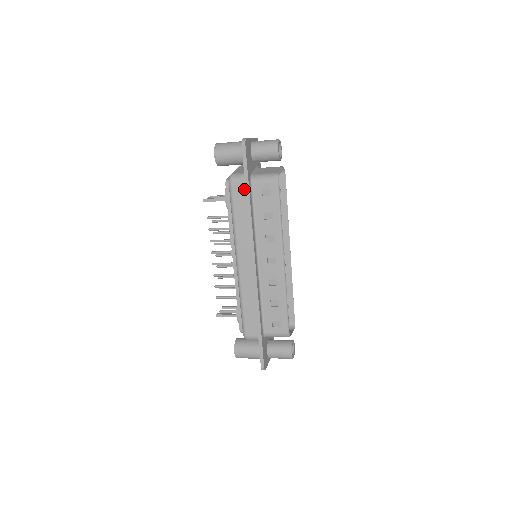
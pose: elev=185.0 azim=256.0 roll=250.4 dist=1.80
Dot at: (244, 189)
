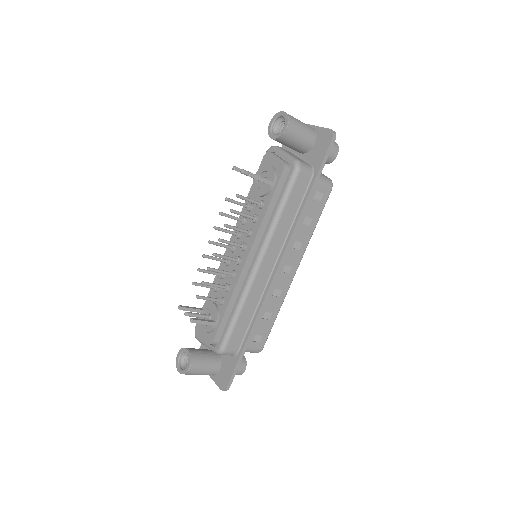
Dot at: (307, 184)
